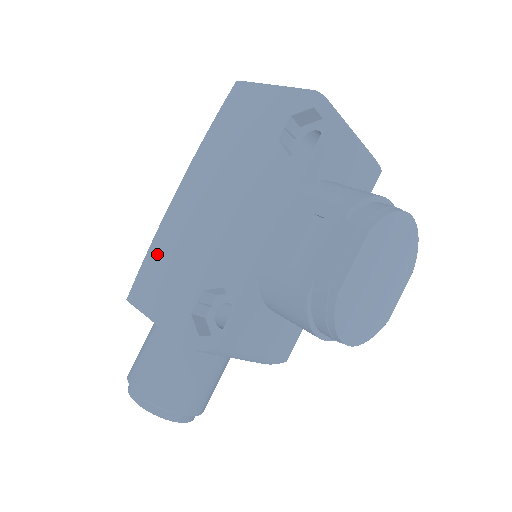
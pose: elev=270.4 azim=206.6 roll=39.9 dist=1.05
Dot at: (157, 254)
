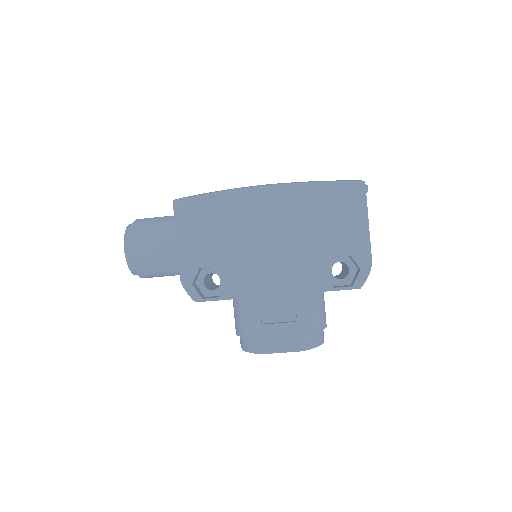
Dot at: (216, 206)
